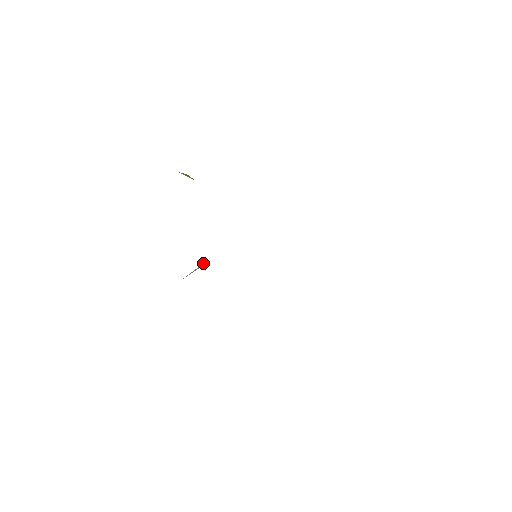
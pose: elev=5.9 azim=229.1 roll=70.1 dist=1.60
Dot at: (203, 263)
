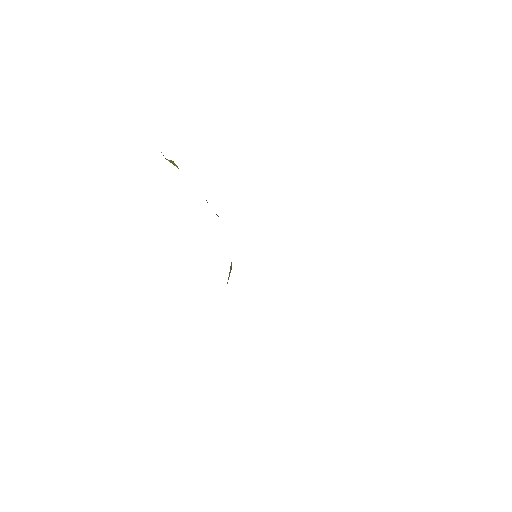
Dot at: occluded
